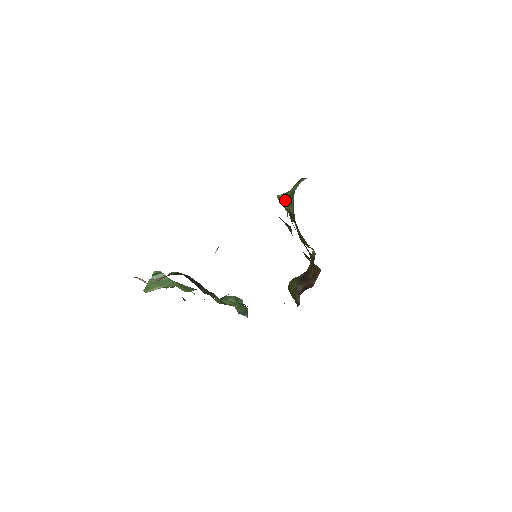
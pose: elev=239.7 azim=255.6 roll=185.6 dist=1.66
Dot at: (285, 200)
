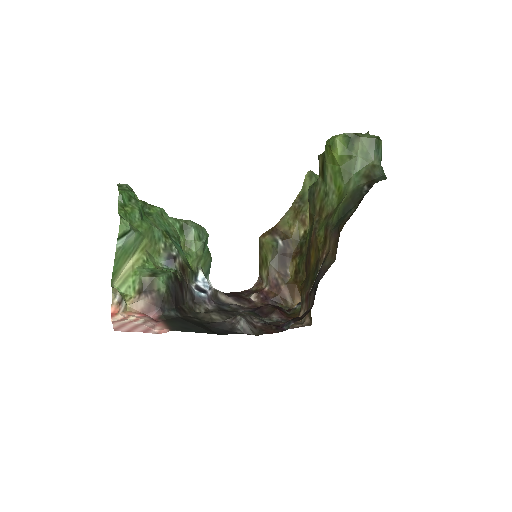
Dot at: (334, 161)
